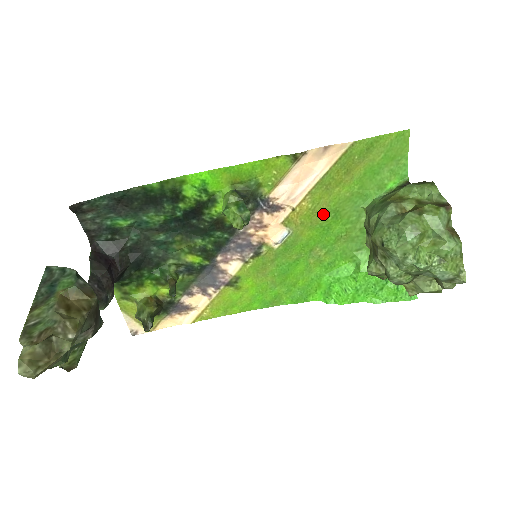
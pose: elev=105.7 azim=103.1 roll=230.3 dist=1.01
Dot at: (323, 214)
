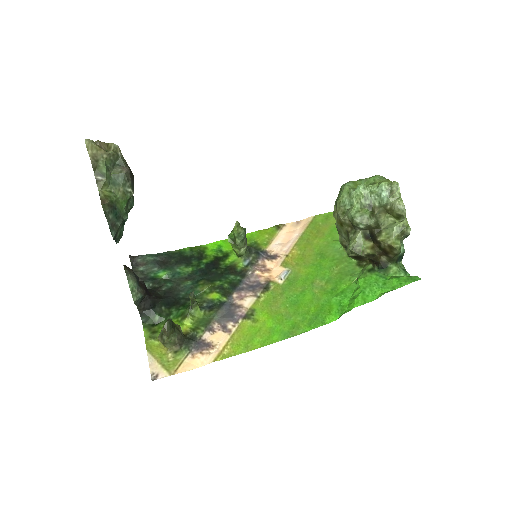
Dot at: (312, 257)
